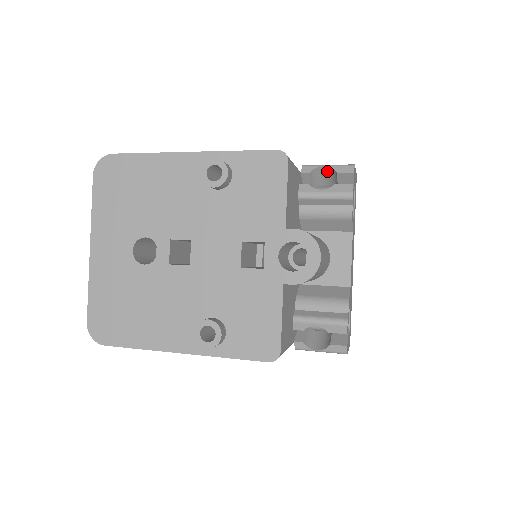
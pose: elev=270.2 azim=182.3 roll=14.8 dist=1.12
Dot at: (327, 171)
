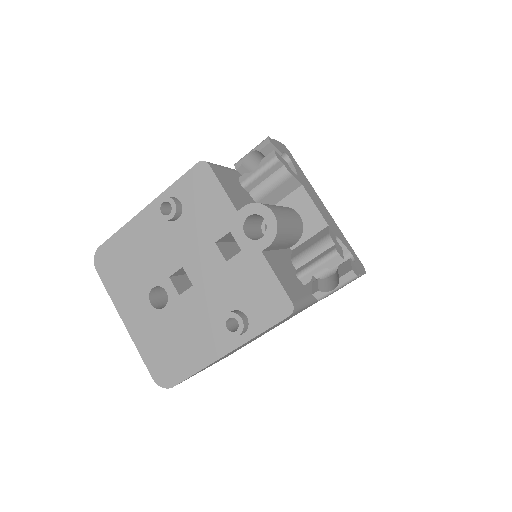
Dot at: (254, 156)
